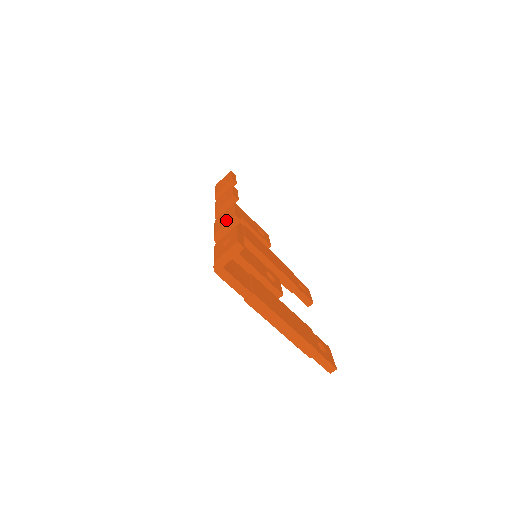
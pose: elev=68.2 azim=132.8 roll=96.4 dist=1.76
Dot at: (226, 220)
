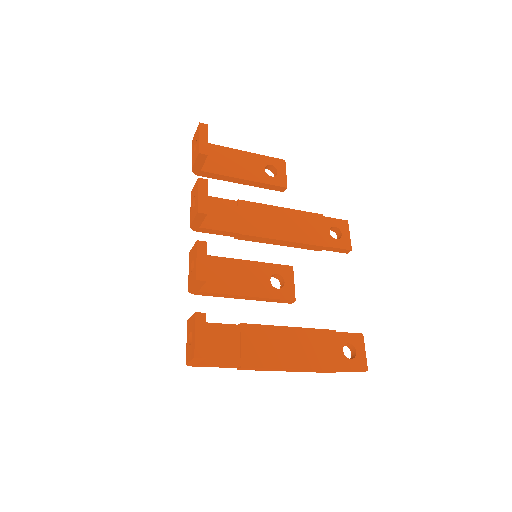
Dot at: (192, 278)
